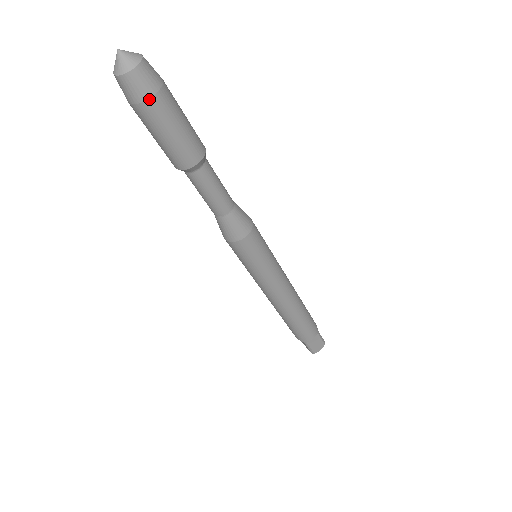
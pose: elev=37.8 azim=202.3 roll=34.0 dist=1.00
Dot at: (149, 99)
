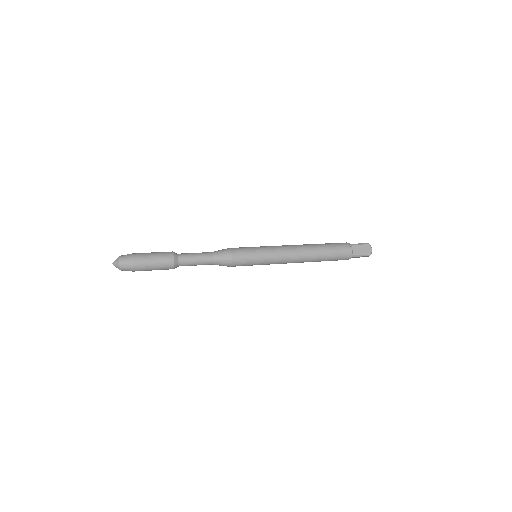
Dot at: (134, 271)
